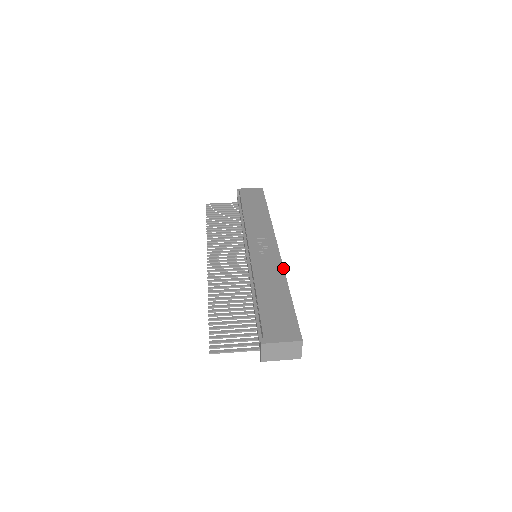
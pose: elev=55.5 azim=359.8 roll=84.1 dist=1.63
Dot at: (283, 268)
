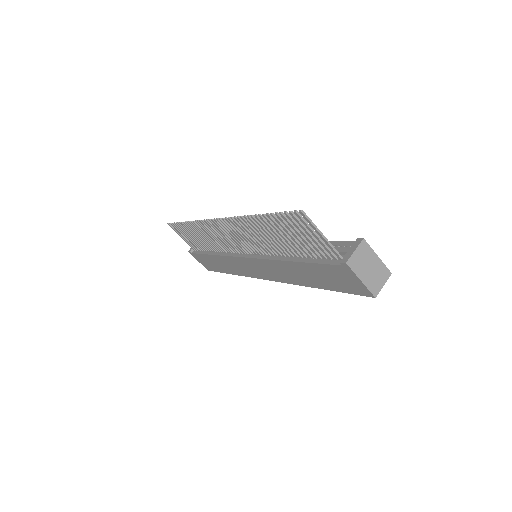
Dot at: occluded
